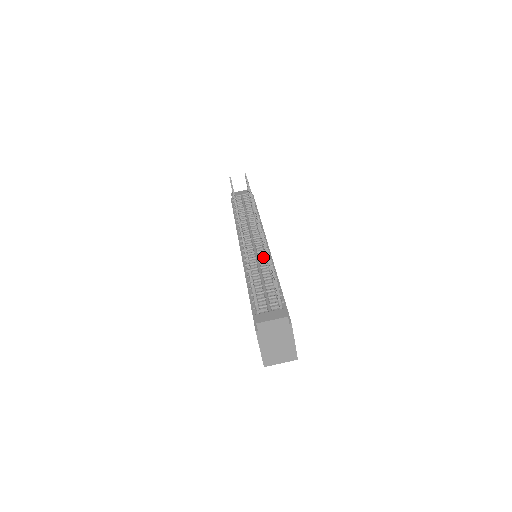
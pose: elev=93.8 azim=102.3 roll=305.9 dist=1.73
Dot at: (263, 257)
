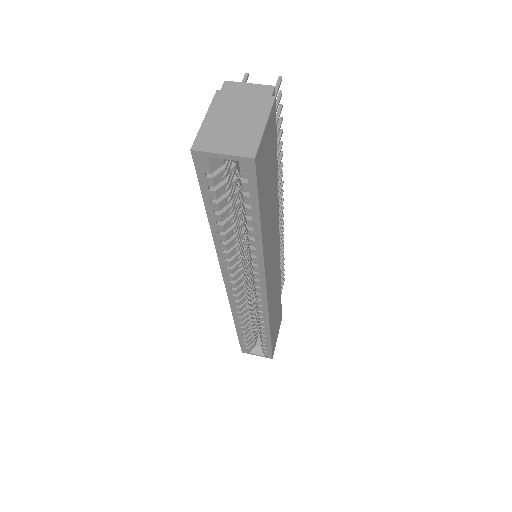
Dot at: occluded
